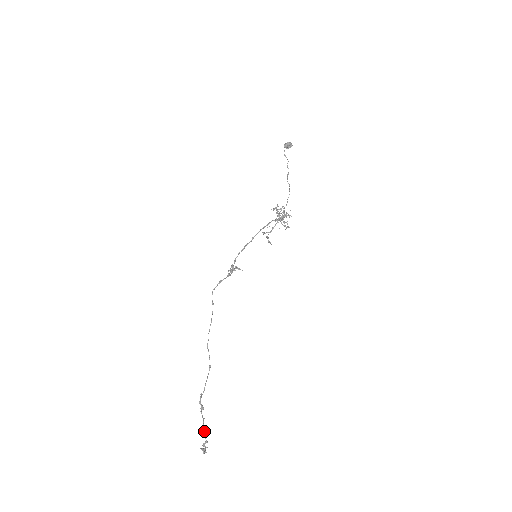
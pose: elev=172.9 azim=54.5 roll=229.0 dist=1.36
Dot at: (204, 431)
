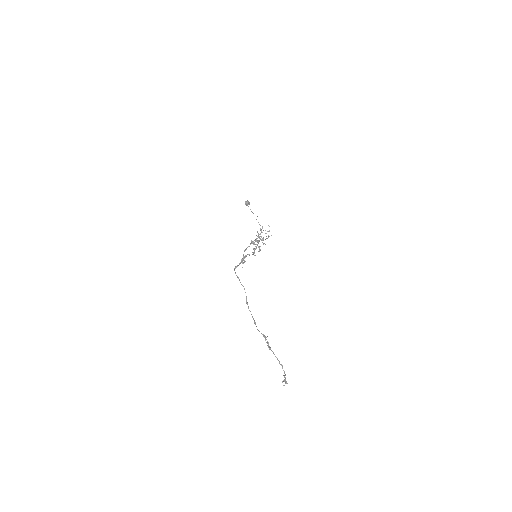
Dot at: (281, 364)
